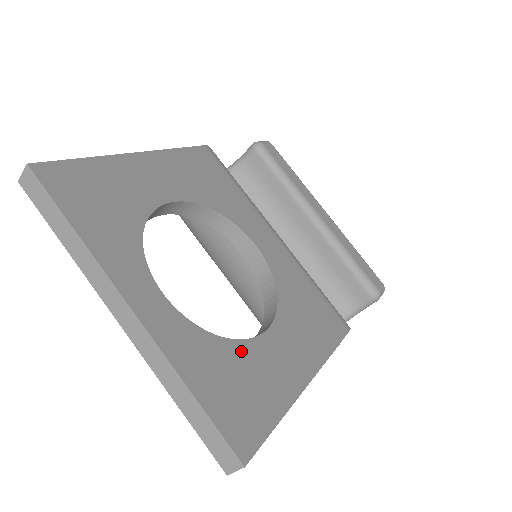
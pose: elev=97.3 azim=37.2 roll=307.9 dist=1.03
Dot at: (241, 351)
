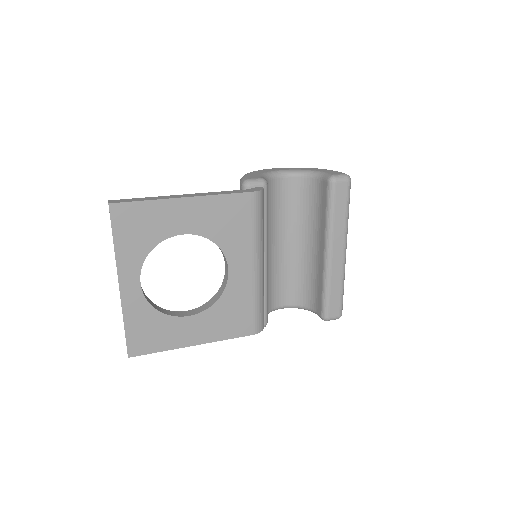
Dot at: (164, 320)
